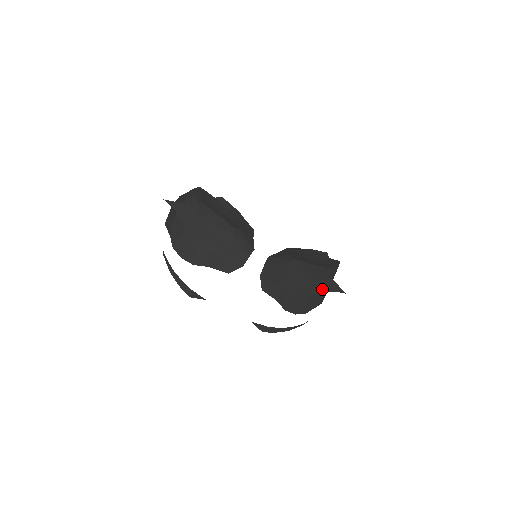
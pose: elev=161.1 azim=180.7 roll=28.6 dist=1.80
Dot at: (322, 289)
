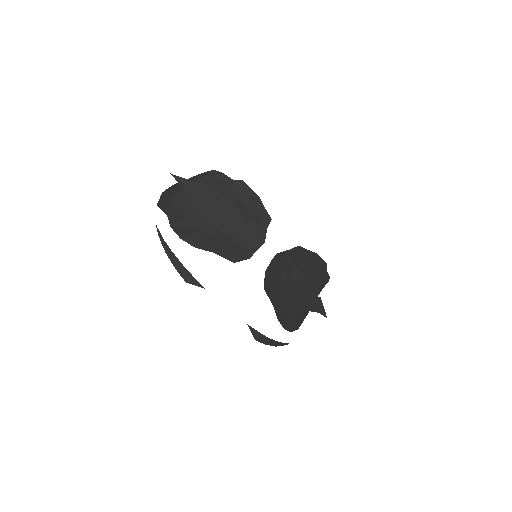
Dot at: (311, 306)
